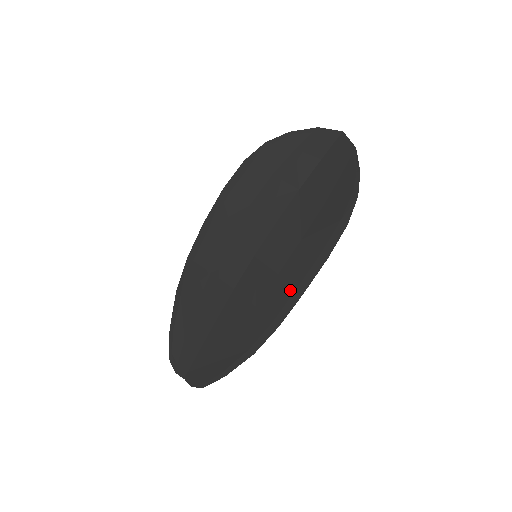
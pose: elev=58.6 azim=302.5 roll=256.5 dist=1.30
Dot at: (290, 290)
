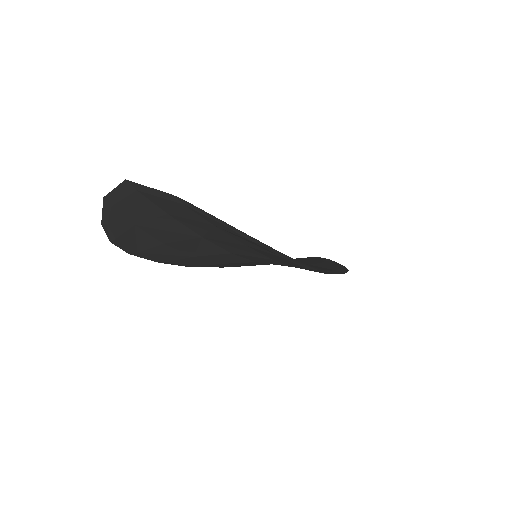
Dot at: occluded
